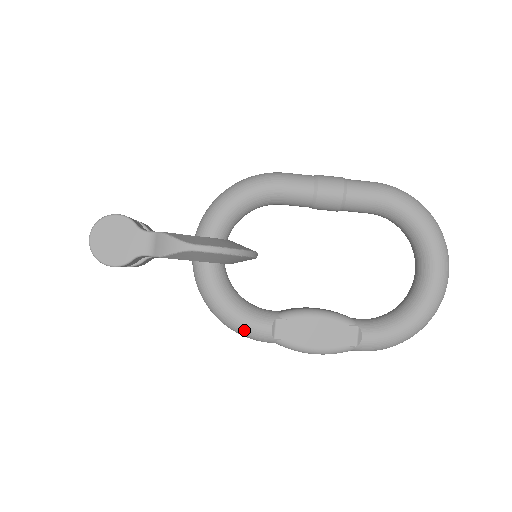
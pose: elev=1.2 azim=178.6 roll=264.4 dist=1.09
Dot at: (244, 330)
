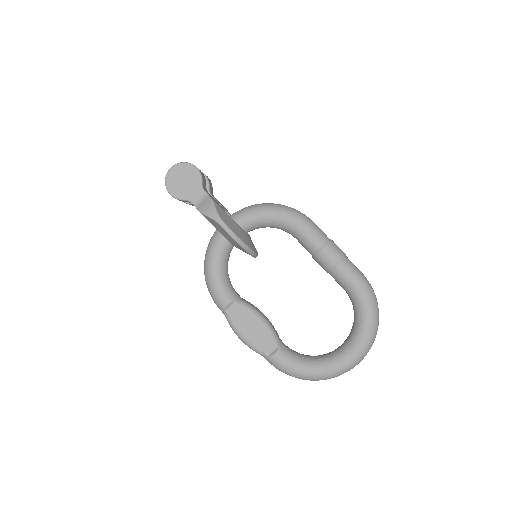
Dot at: (213, 291)
